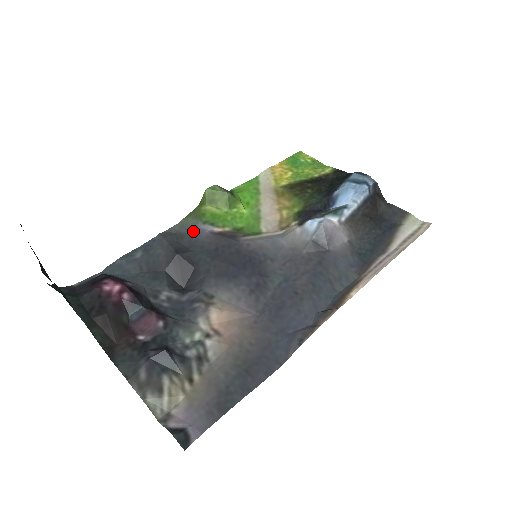
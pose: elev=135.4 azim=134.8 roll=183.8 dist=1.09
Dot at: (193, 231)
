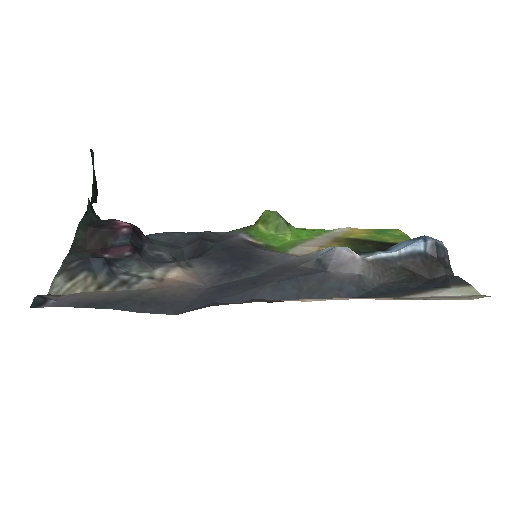
Dot at: (231, 235)
